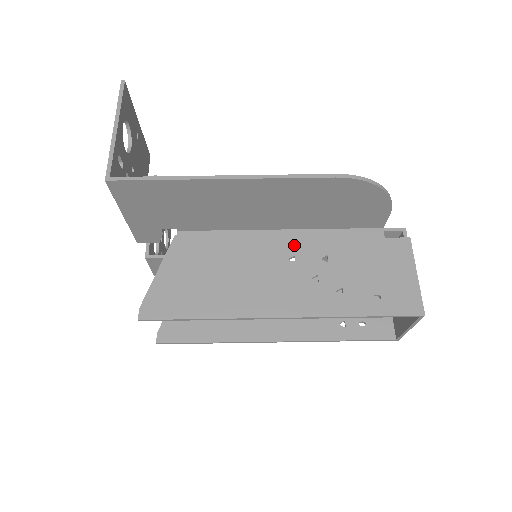
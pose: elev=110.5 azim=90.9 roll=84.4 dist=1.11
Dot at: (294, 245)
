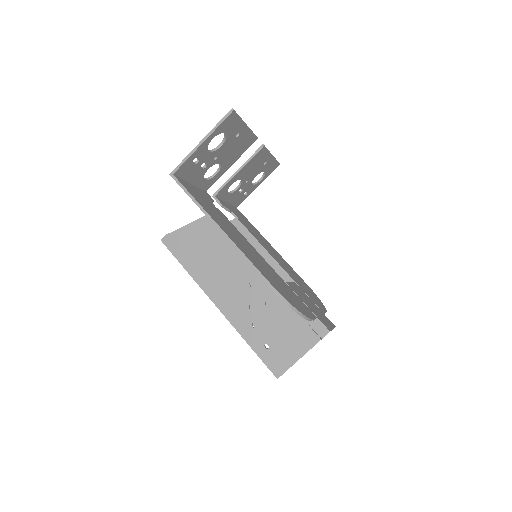
Dot at: (260, 278)
